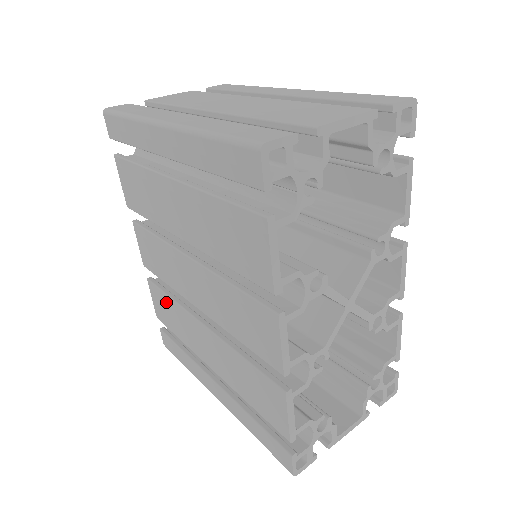
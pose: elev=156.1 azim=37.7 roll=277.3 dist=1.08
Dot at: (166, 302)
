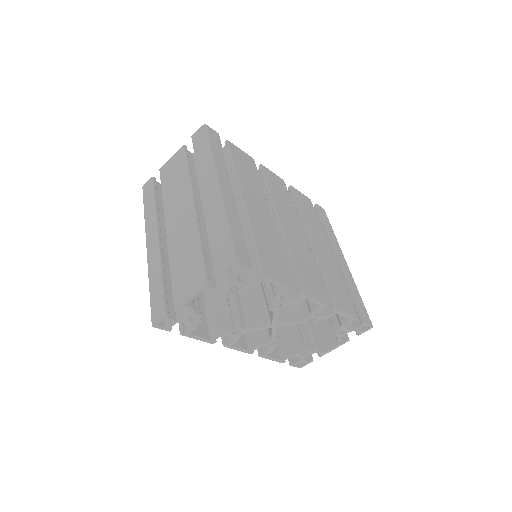
Dot at: occluded
